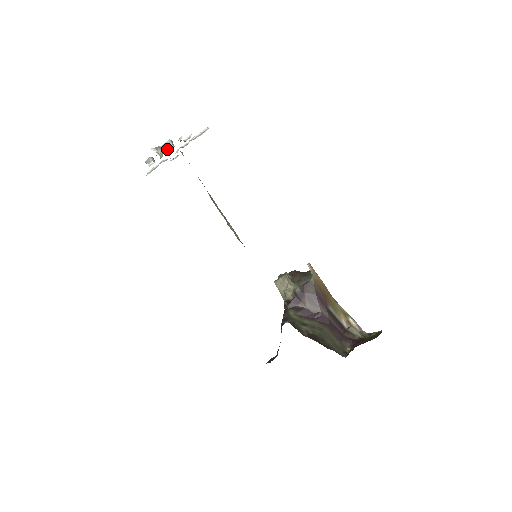
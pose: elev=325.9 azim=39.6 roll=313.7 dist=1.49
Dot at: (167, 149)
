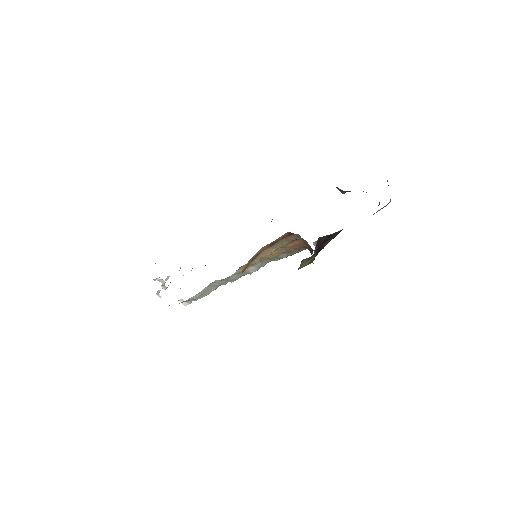
Dot at: occluded
